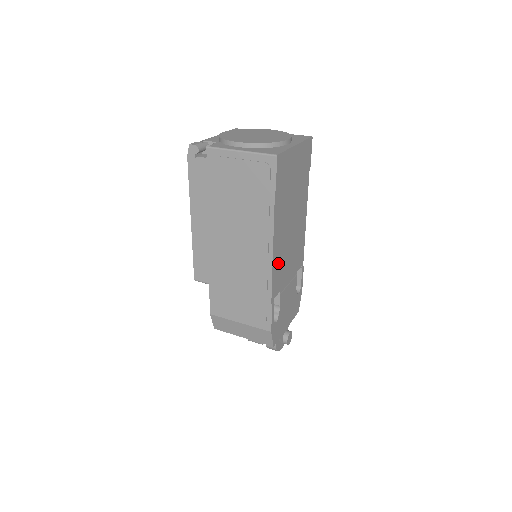
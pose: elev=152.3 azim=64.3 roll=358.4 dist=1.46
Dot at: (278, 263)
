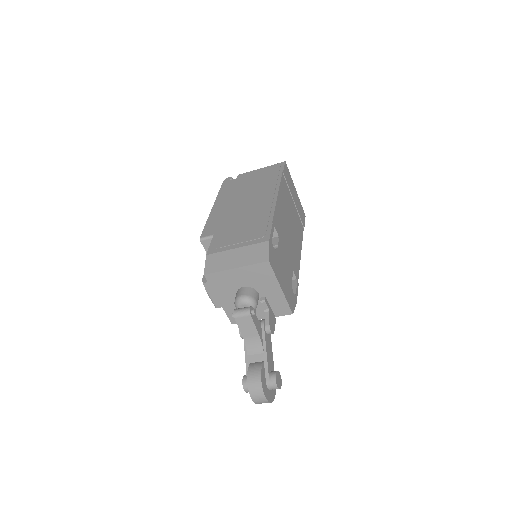
Dot at: (280, 214)
